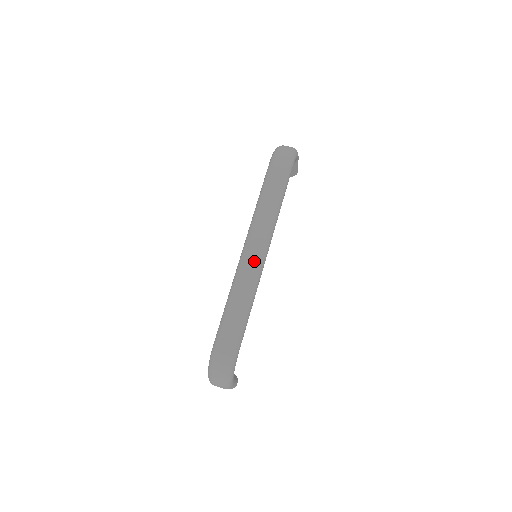
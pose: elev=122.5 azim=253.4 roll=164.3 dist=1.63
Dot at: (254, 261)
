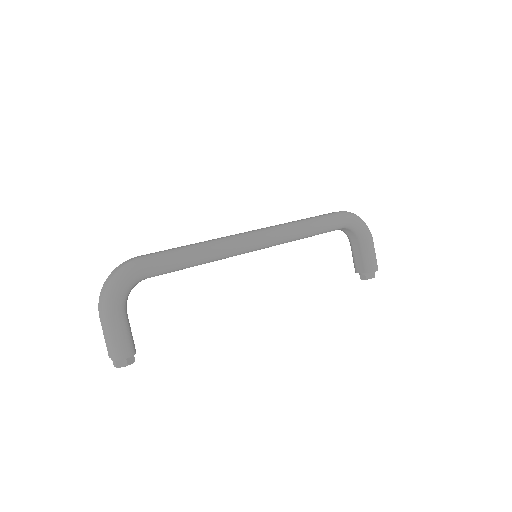
Dot at: (241, 233)
